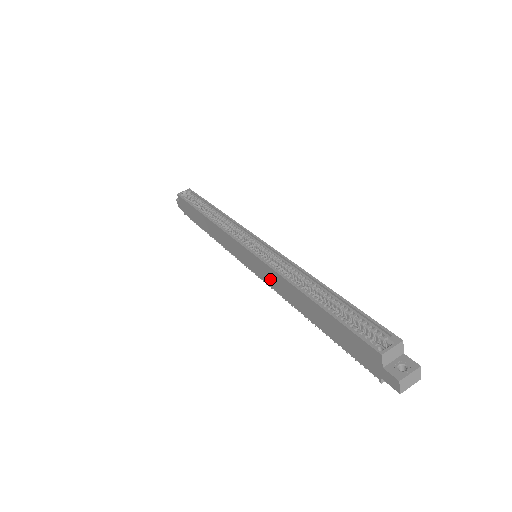
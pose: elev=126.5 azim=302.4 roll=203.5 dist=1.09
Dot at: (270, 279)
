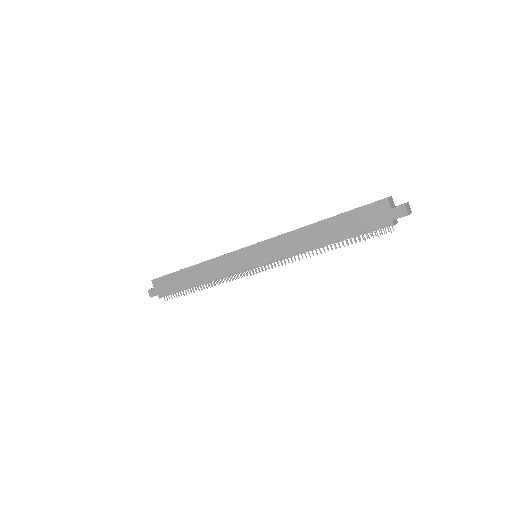
Dot at: (280, 249)
